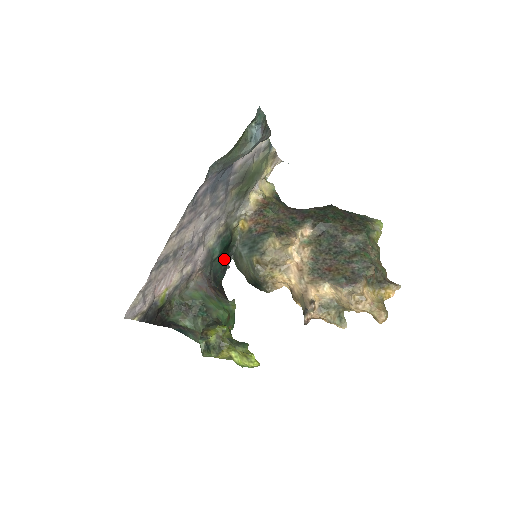
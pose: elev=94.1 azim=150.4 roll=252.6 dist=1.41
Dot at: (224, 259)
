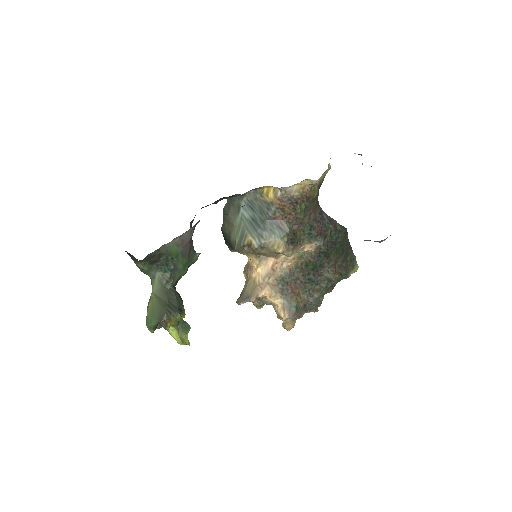
Dot at: occluded
